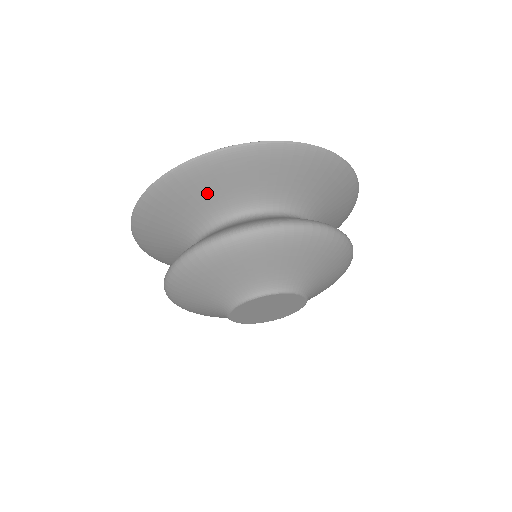
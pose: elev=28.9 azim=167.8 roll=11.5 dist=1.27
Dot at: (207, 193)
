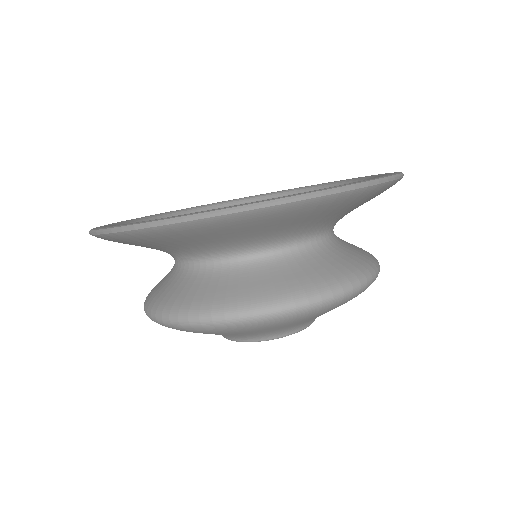
Dot at: occluded
